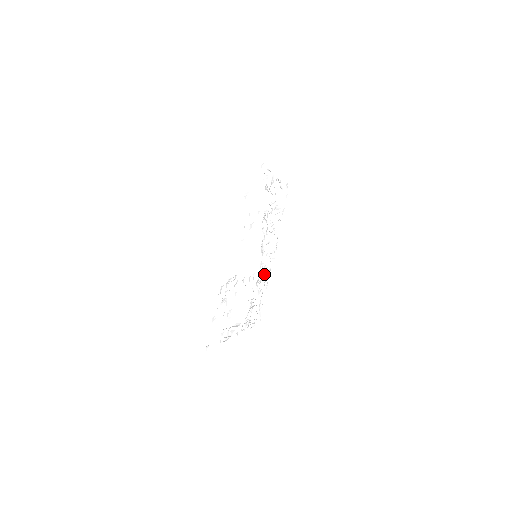
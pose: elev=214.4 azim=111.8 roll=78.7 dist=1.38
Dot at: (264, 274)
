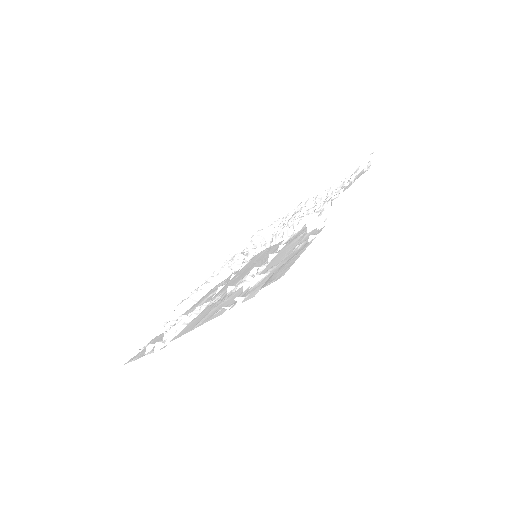
Dot at: occluded
